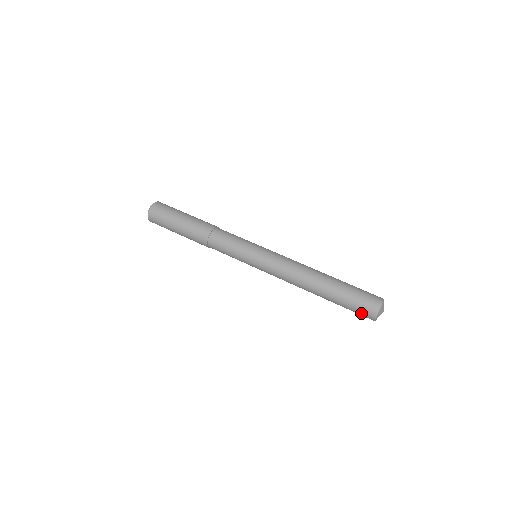
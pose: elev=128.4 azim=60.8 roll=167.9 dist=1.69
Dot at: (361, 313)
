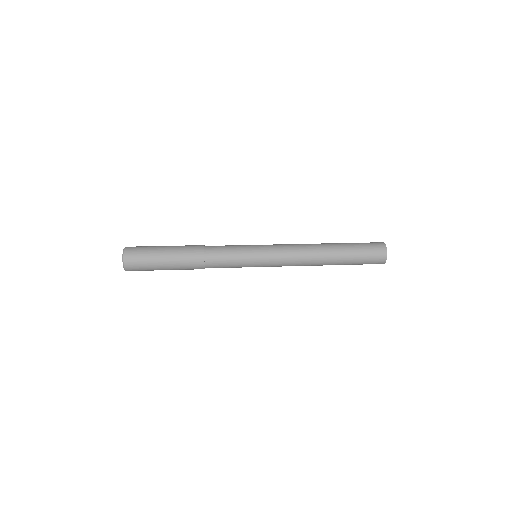
Dot at: (373, 262)
